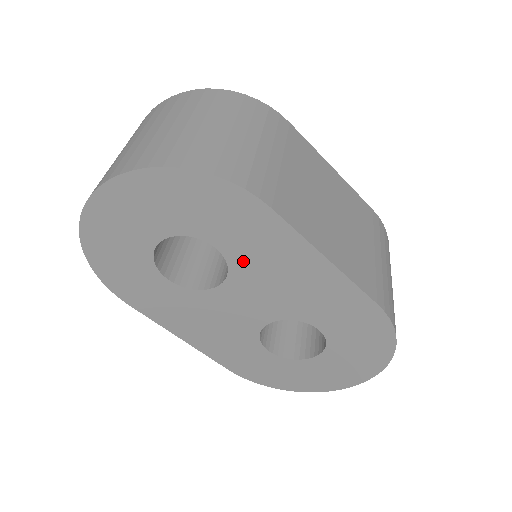
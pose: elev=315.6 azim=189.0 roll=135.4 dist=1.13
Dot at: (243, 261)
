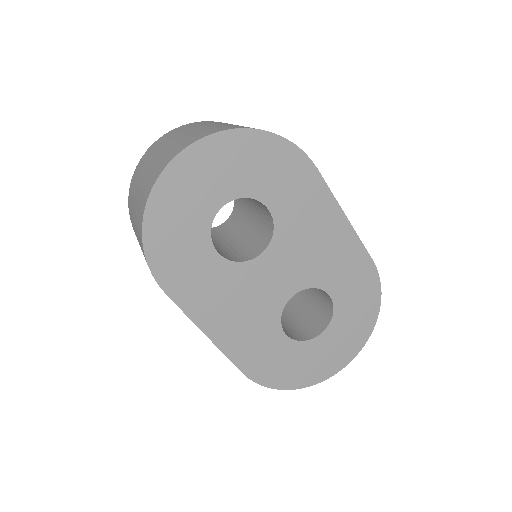
Dot at: (287, 223)
